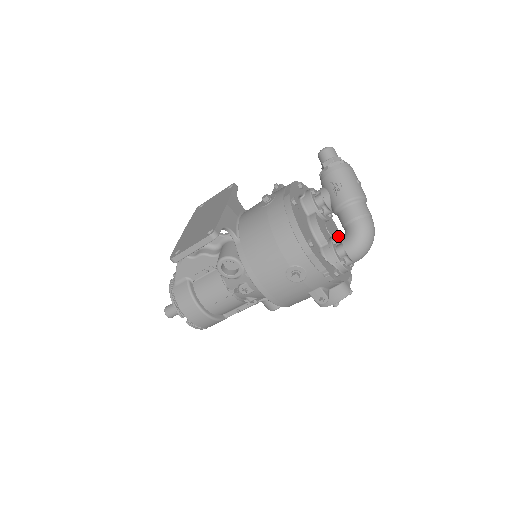
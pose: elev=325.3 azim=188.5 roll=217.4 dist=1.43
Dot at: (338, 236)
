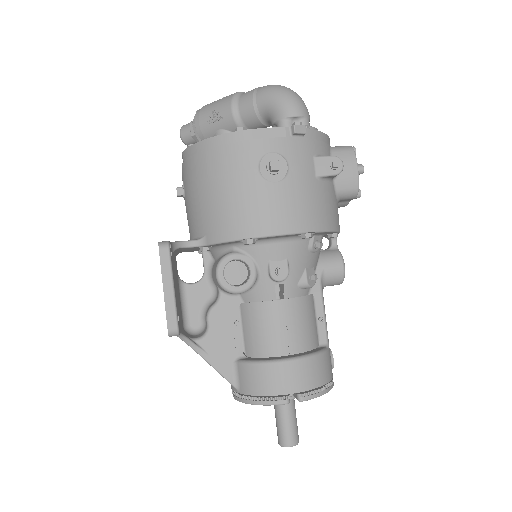
Dot at: occluded
